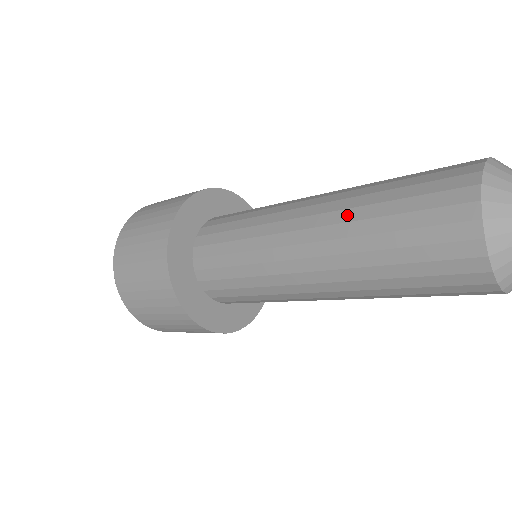
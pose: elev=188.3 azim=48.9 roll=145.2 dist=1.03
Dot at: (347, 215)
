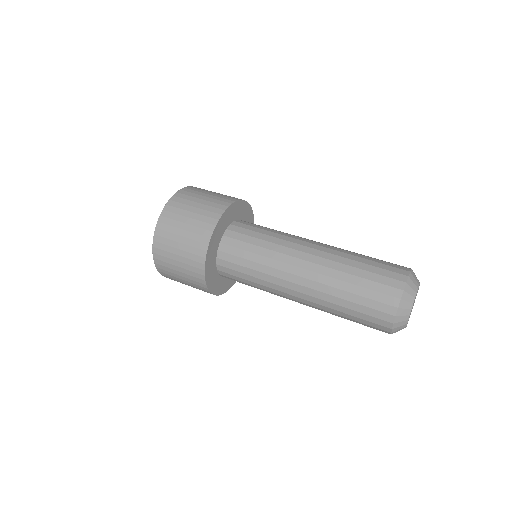
Dot at: (325, 311)
